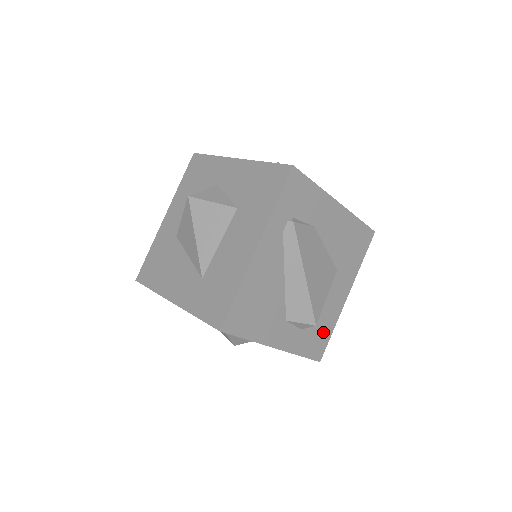
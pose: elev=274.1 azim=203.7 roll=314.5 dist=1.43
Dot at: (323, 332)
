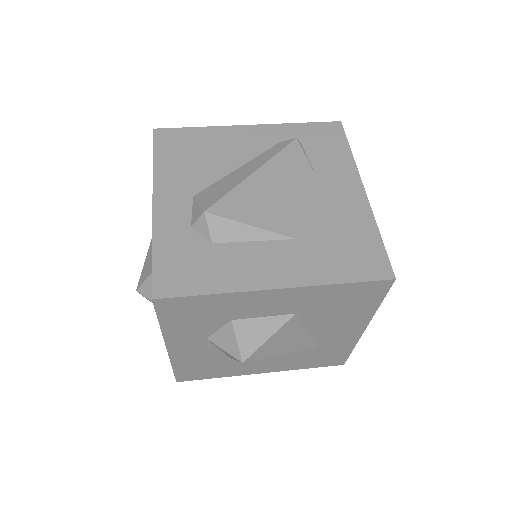
Dot at: (202, 273)
